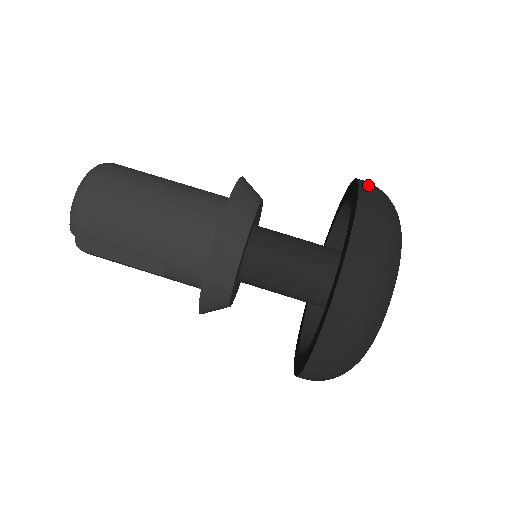
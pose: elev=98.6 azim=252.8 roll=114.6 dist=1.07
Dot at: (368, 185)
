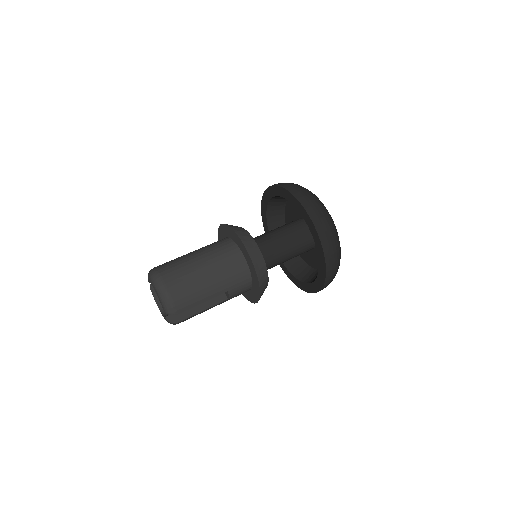
Dot at: (283, 184)
